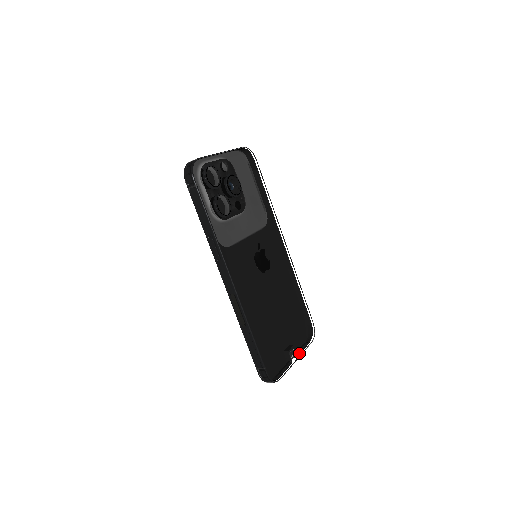
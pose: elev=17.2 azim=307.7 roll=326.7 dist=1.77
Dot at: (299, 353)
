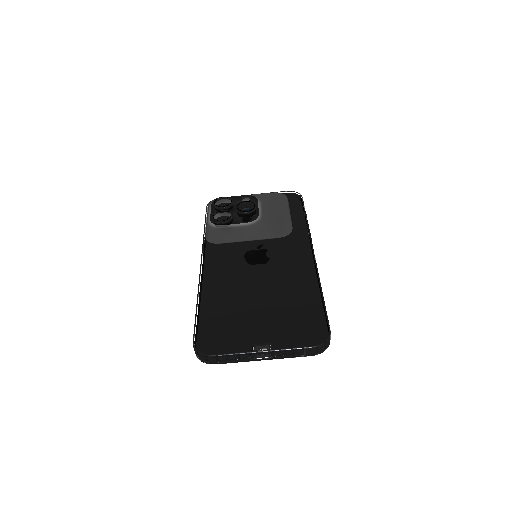
Dot at: (270, 346)
